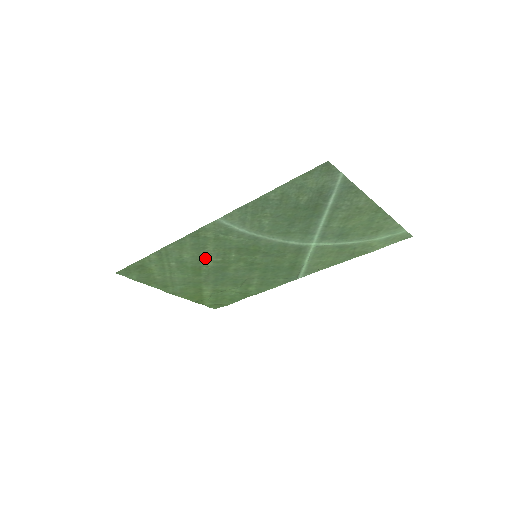
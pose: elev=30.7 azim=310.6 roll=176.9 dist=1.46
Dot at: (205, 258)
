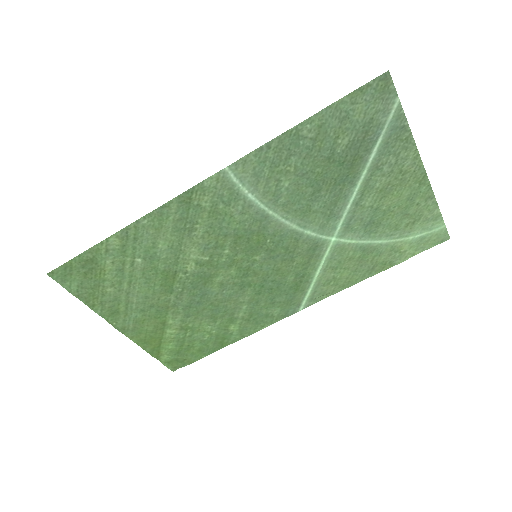
Dot at: (187, 253)
